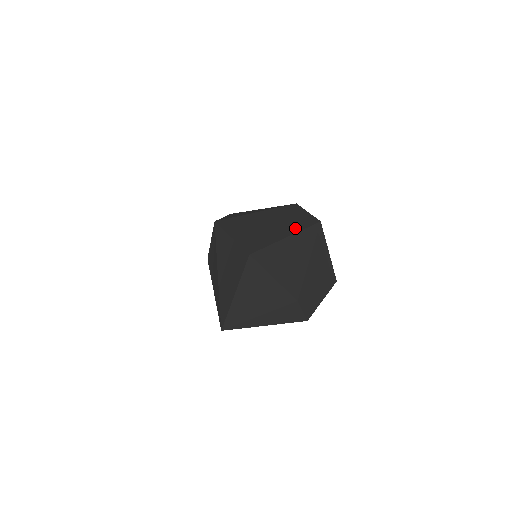
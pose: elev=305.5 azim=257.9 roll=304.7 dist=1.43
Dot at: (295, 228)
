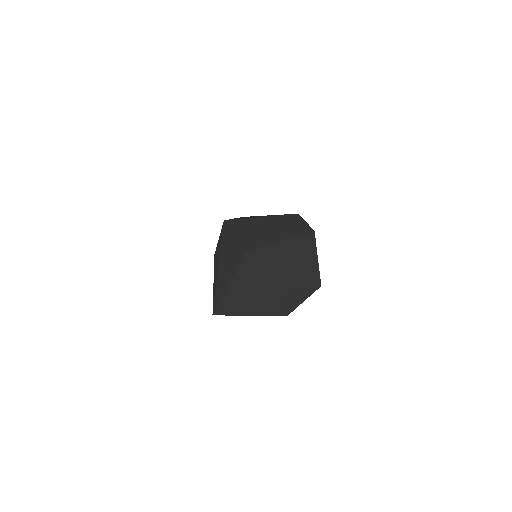
Dot at: (291, 234)
